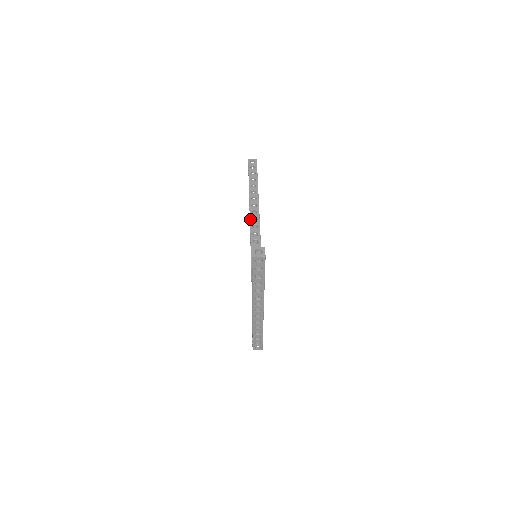
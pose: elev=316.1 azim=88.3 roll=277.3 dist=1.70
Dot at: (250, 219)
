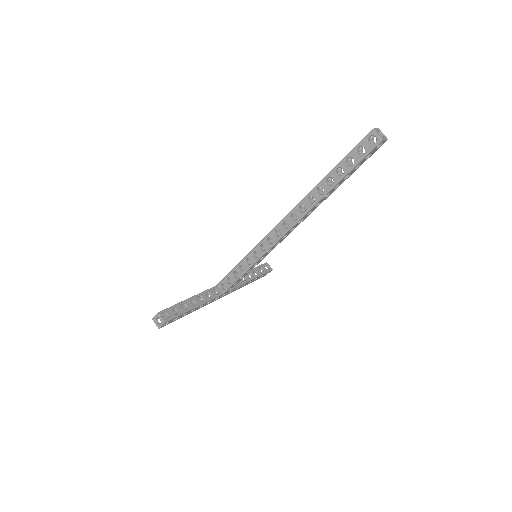
Dot at: (281, 220)
